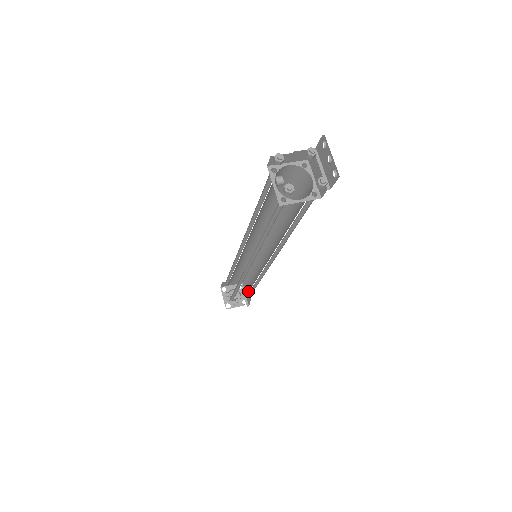
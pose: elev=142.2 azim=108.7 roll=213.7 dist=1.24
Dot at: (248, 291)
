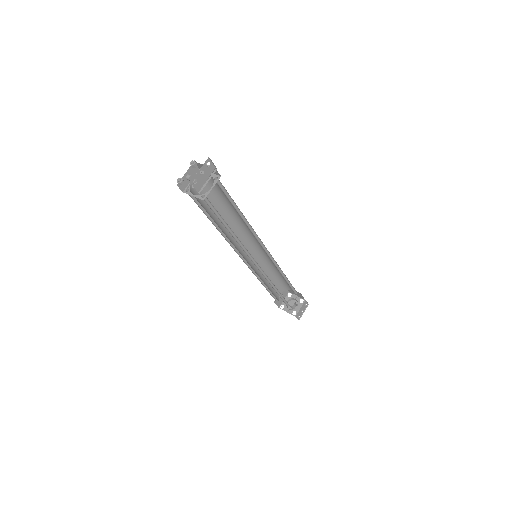
Dot at: occluded
